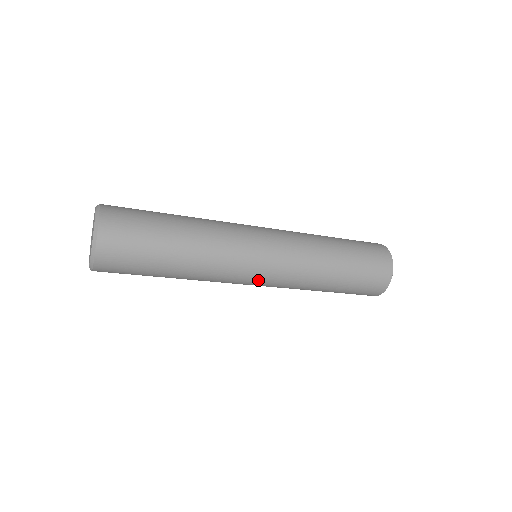
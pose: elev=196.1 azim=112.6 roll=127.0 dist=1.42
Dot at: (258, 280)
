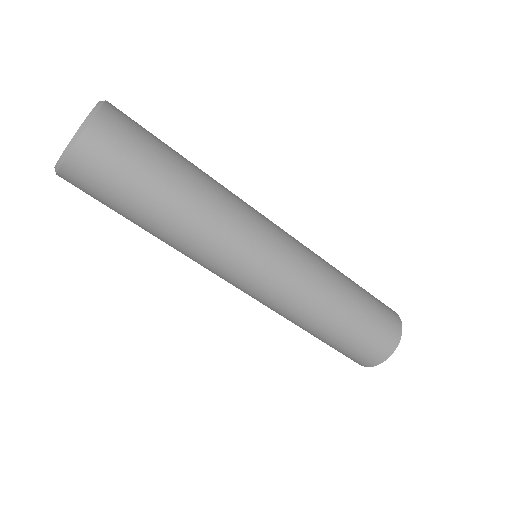
Dot at: (242, 286)
